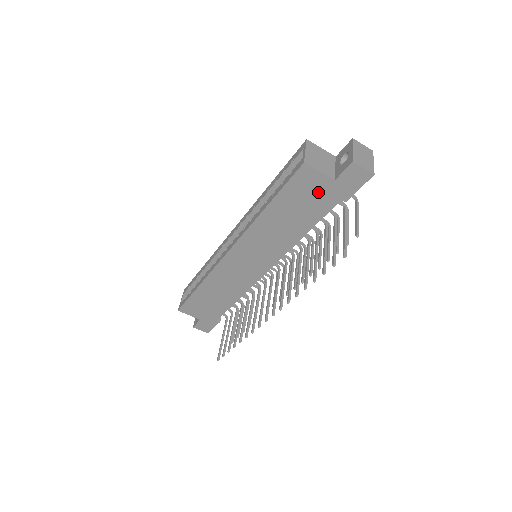
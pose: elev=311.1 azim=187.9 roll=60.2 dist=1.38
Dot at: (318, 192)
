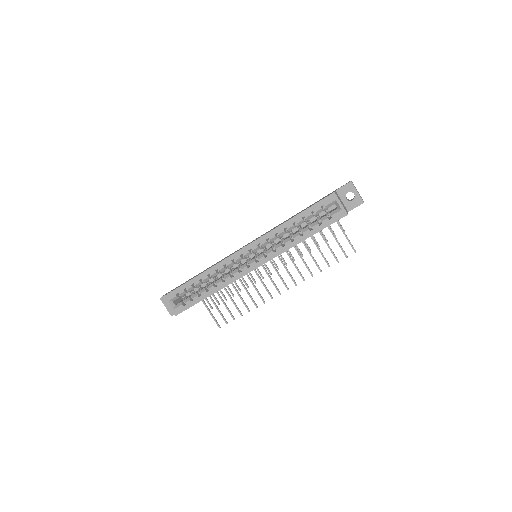
Dot at: occluded
